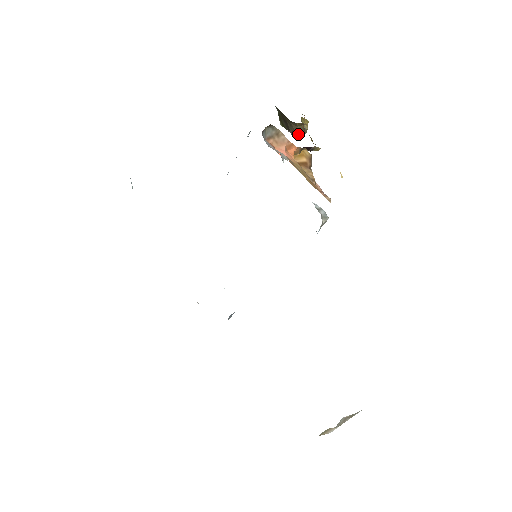
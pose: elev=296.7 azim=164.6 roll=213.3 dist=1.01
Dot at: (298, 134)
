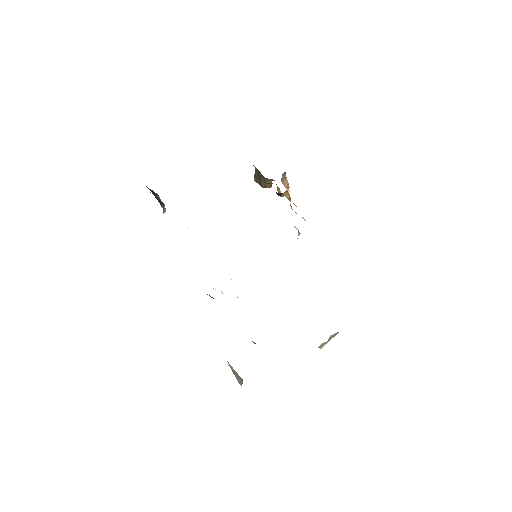
Dot at: (267, 187)
